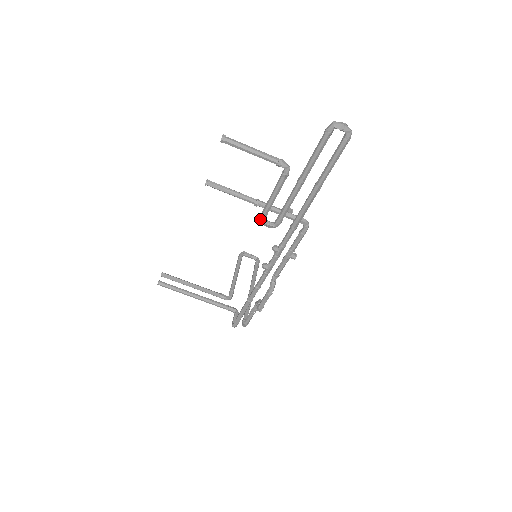
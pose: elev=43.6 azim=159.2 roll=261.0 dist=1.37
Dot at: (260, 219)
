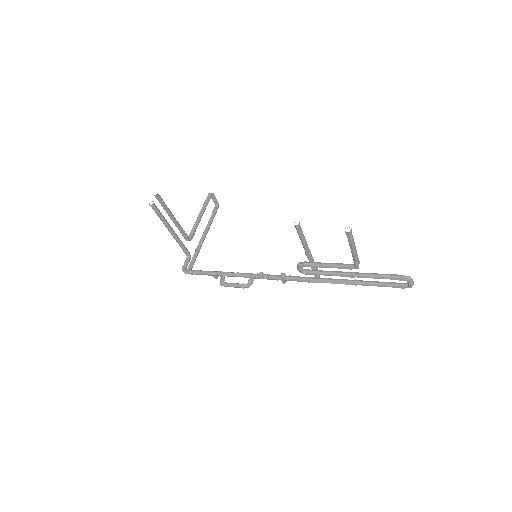
Dot at: (300, 264)
